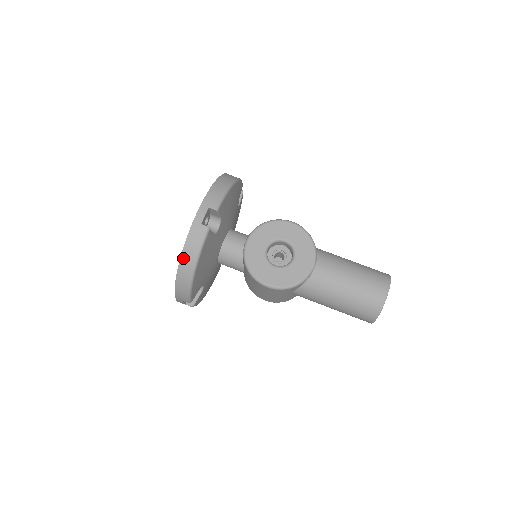
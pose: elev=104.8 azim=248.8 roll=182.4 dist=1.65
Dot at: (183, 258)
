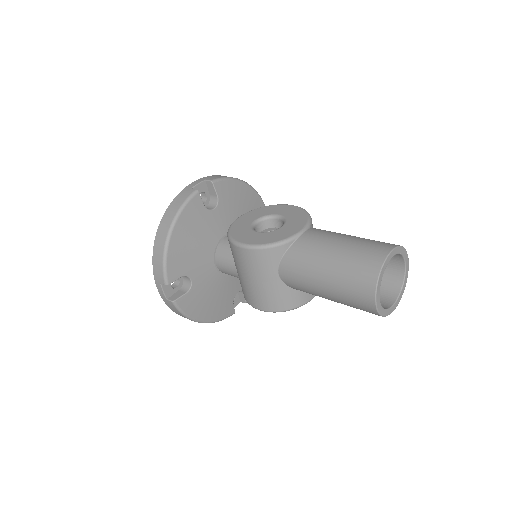
Dot at: (165, 217)
